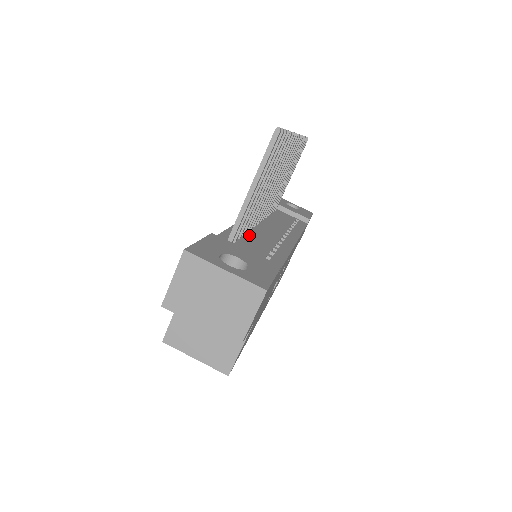
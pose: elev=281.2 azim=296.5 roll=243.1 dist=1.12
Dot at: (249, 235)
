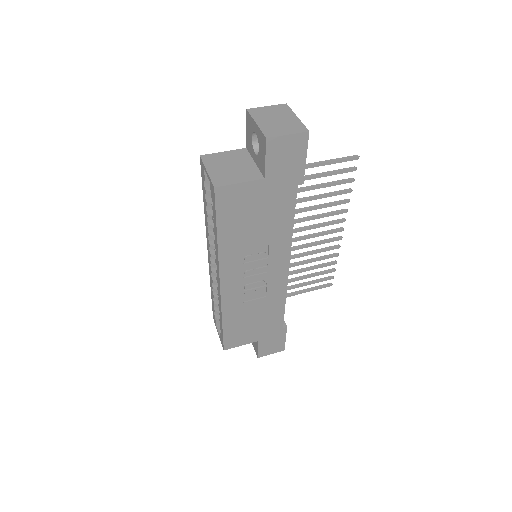
Dot at: occluded
